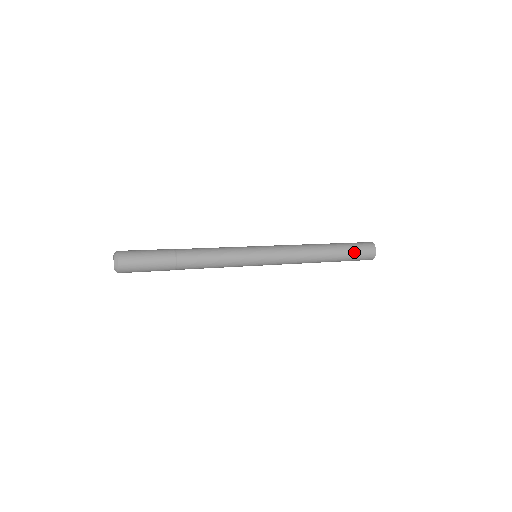
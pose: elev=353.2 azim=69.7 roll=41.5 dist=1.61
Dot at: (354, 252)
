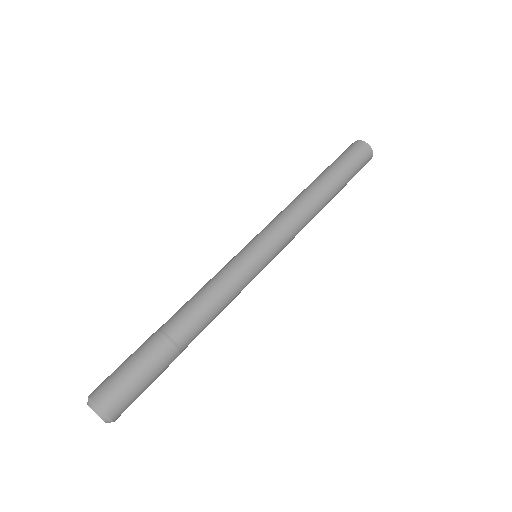
Dot at: occluded
